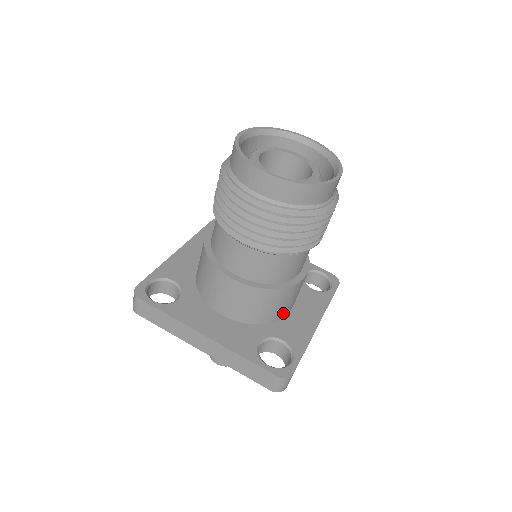
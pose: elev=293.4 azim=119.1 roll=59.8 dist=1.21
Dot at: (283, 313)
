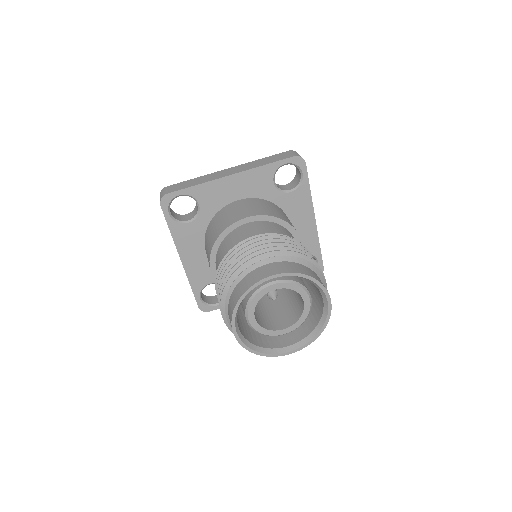
Dot at: occluded
